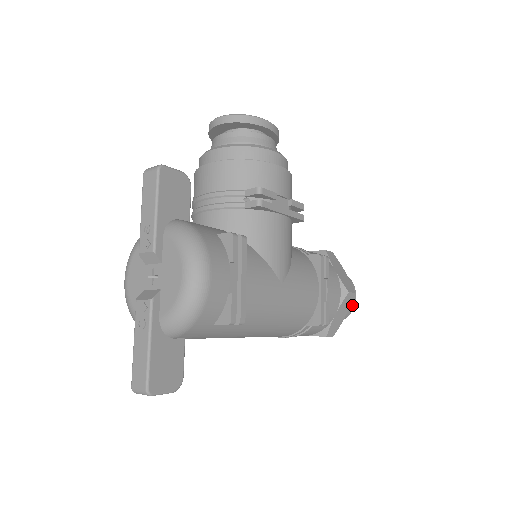
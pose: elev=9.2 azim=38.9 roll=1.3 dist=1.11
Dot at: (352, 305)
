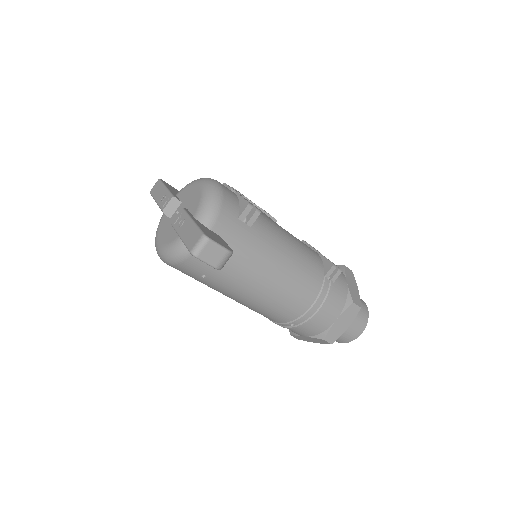
Dot at: (364, 304)
